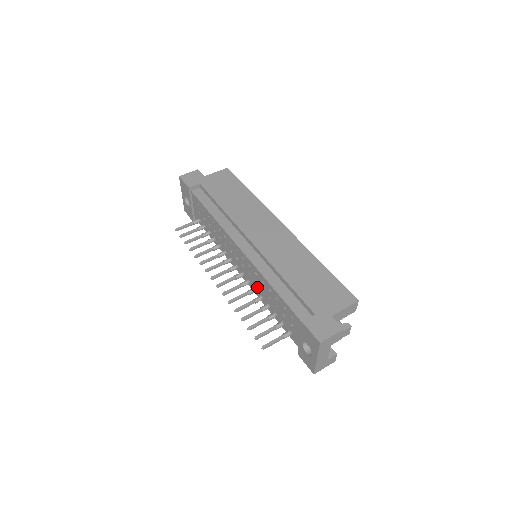
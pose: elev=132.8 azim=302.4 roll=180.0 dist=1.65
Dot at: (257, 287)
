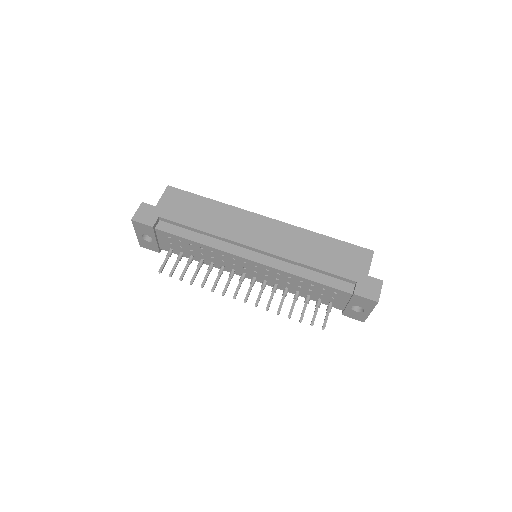
Dot at: (279, 283)
